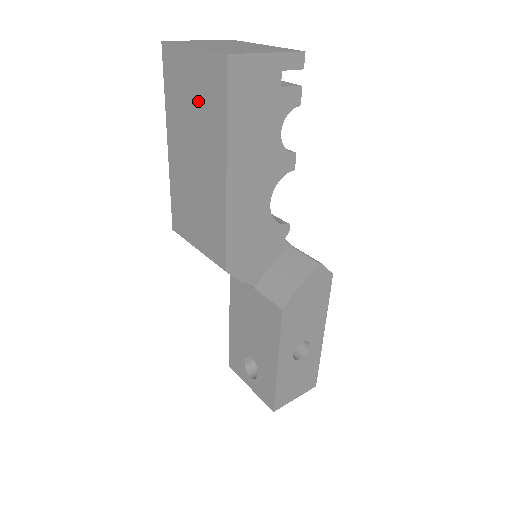
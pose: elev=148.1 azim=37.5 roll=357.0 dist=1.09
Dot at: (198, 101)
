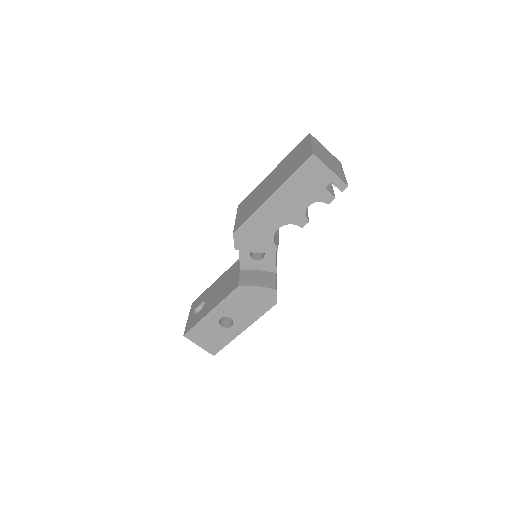
Dot at: (294, 162)
